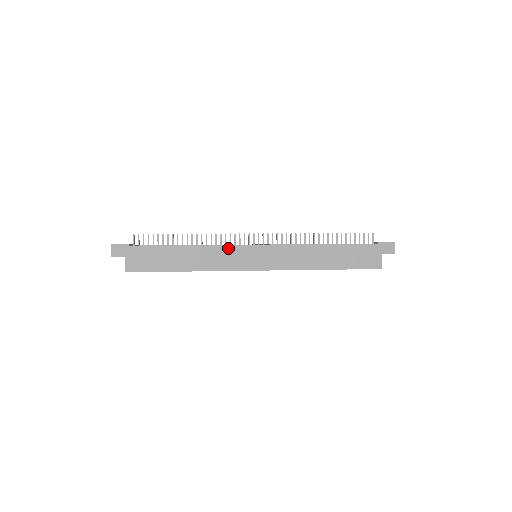
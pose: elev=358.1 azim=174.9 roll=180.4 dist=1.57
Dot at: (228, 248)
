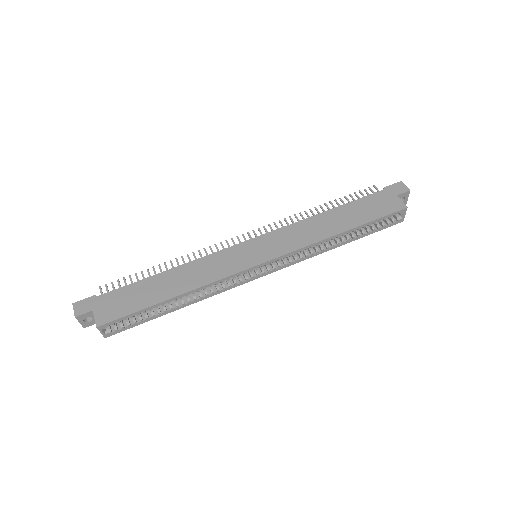
Dot at: (217, 255)
